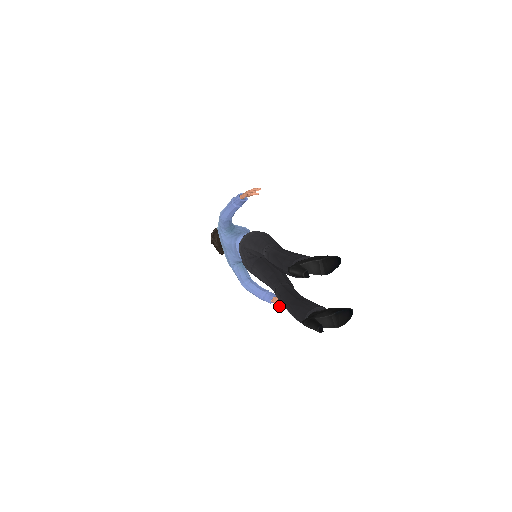
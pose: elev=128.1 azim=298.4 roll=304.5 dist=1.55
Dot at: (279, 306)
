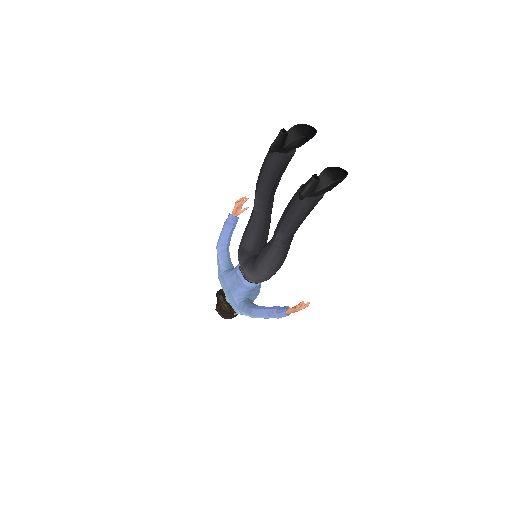
Dot at: (295, 308)
